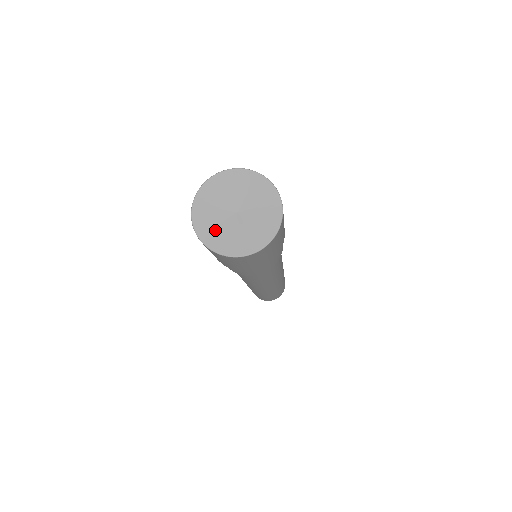
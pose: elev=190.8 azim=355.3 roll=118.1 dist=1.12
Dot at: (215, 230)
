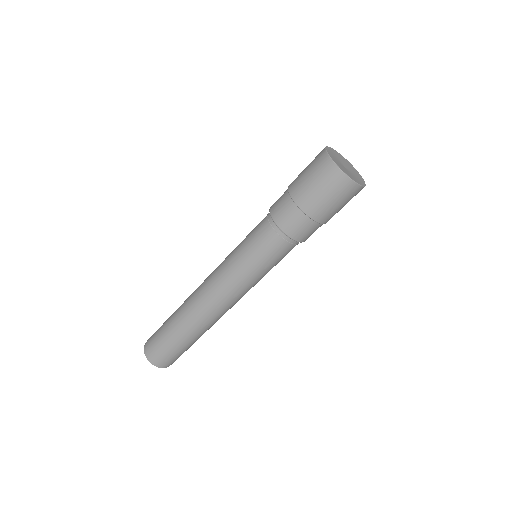
Dot at: (336, 161)
